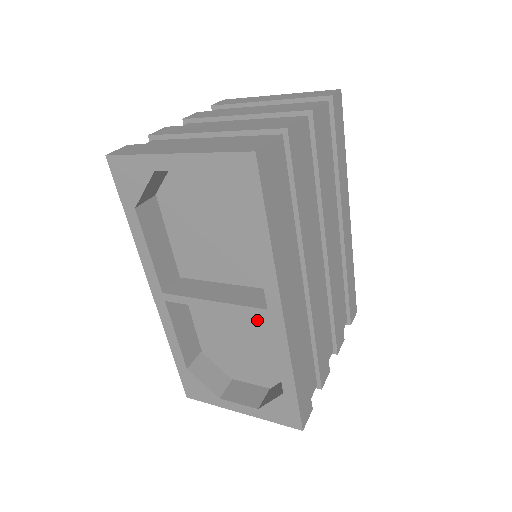
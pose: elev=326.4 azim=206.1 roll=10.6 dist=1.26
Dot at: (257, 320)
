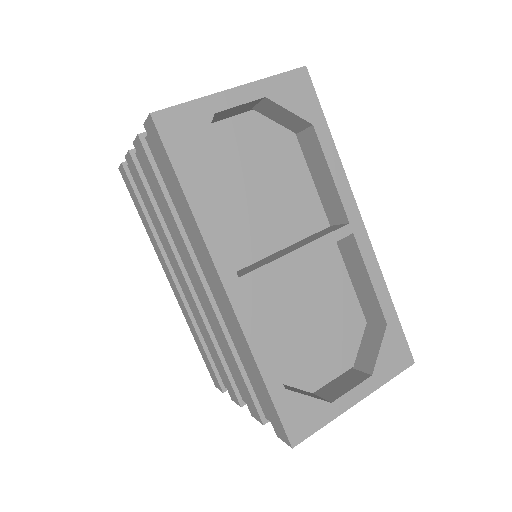
Dot at: (320, 278)
